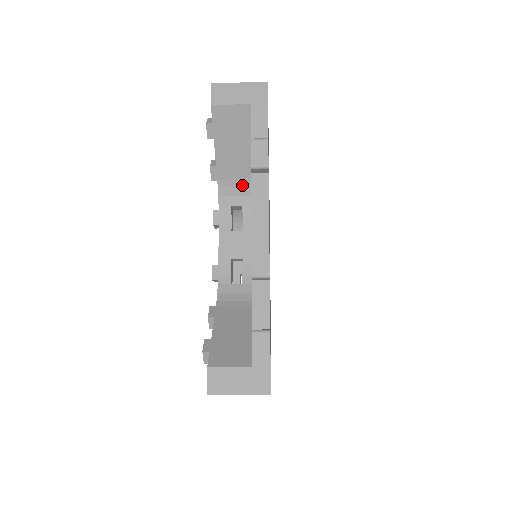
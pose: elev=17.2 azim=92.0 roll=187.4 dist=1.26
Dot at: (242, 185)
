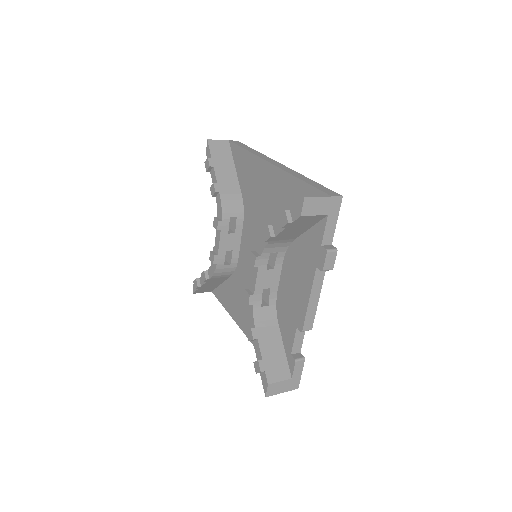
Dot at: (285, 242)
